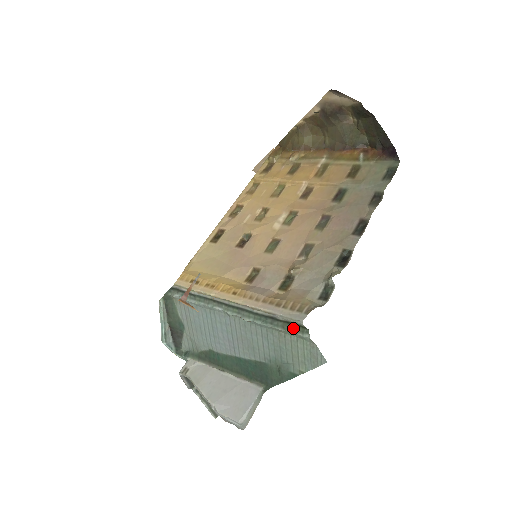
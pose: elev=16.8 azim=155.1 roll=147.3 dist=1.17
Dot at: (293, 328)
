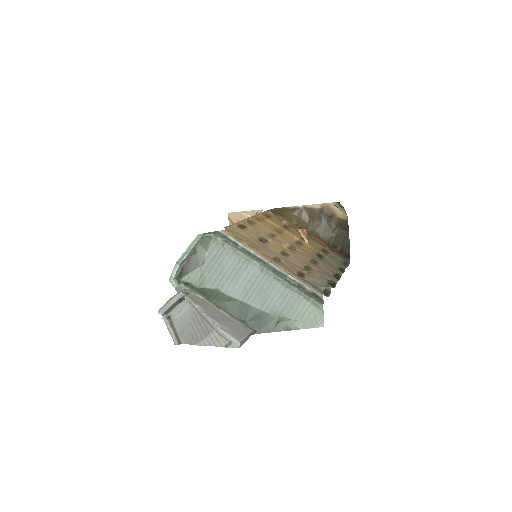
Dot at: (313, 297)
